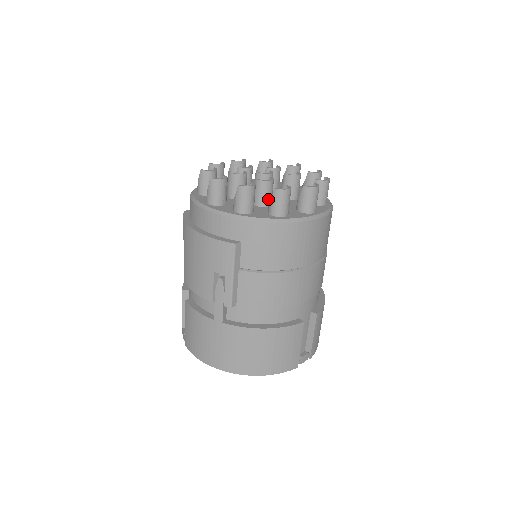
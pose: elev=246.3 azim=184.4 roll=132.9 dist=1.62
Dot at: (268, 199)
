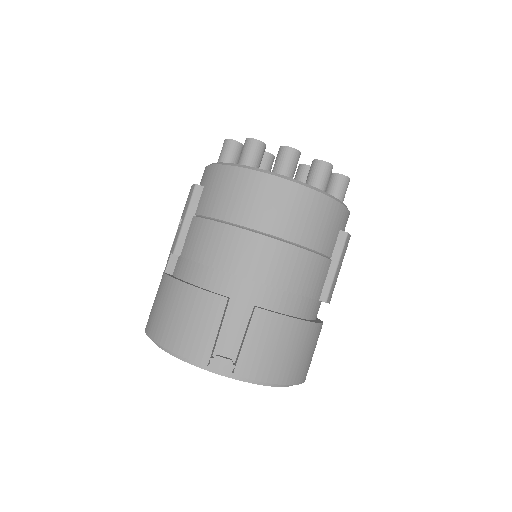
Dot at: occluded
